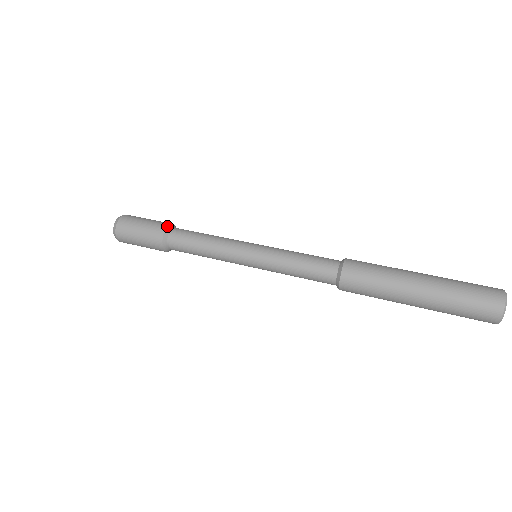
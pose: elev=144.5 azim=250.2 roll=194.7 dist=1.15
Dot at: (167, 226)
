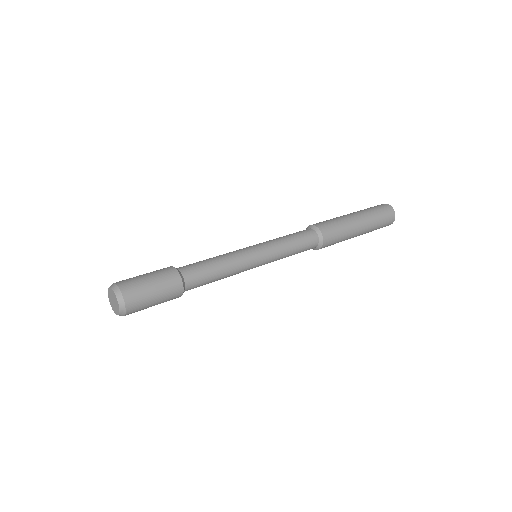
Dot at: (177, 270)
